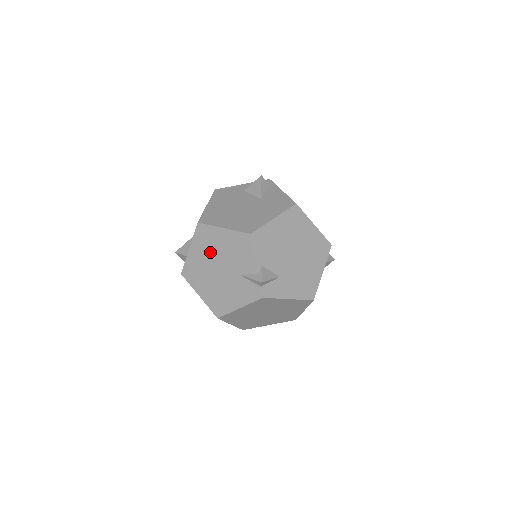
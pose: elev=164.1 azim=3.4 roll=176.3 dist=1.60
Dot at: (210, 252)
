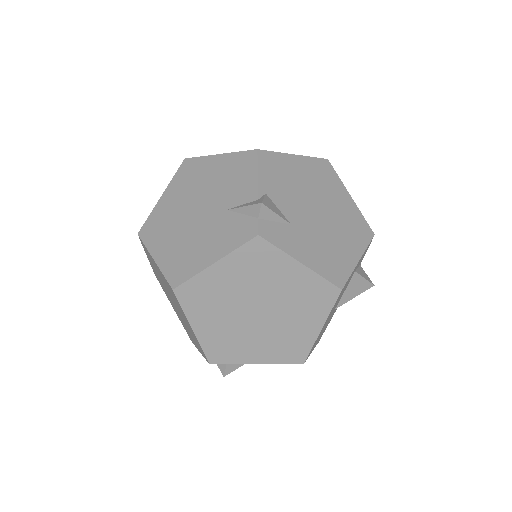
Dot at: (191, 191)
